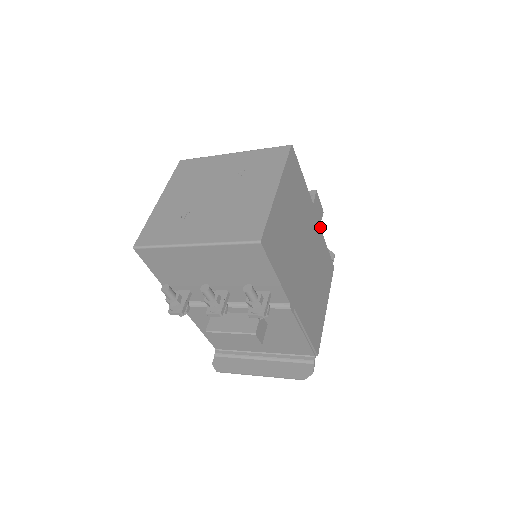
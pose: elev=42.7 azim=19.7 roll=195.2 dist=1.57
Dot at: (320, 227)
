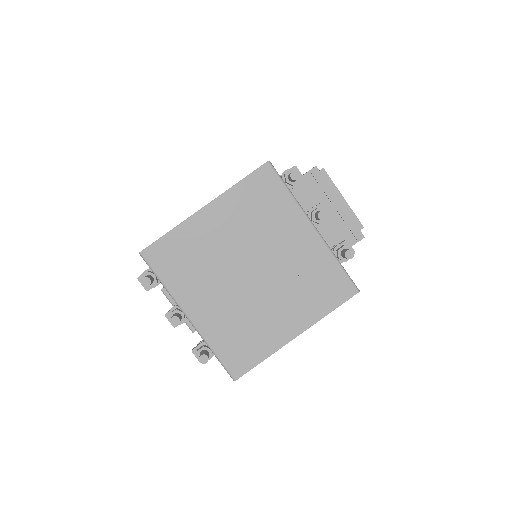
Dot at: occluded
